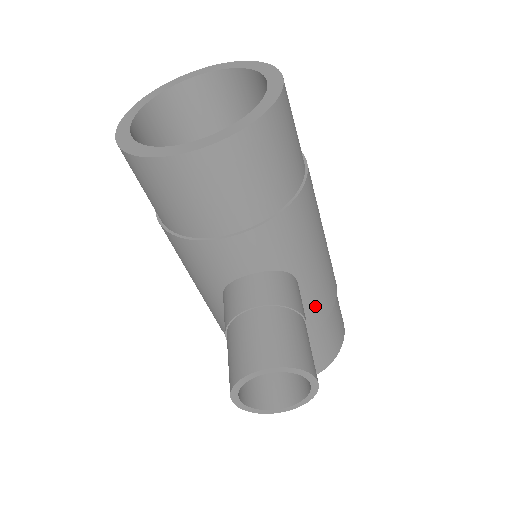
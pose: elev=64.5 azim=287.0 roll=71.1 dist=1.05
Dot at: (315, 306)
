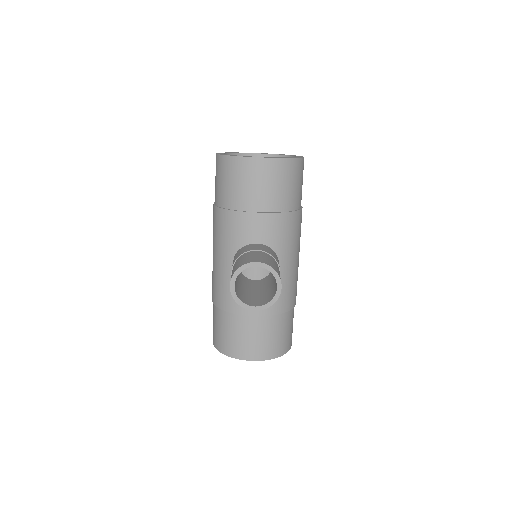
Dot at: (282, 294)
